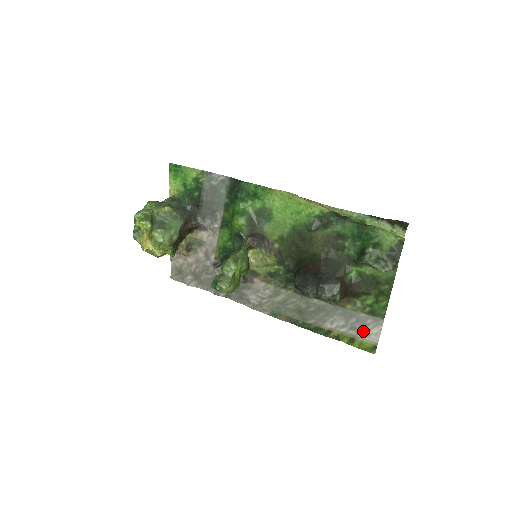
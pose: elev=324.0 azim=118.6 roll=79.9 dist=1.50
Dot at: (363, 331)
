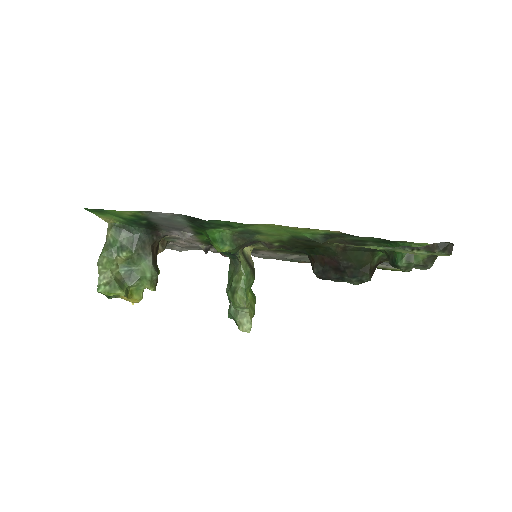
Dot at: occluded
